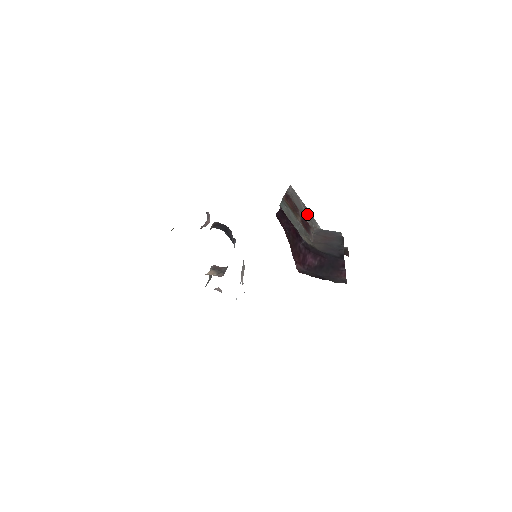
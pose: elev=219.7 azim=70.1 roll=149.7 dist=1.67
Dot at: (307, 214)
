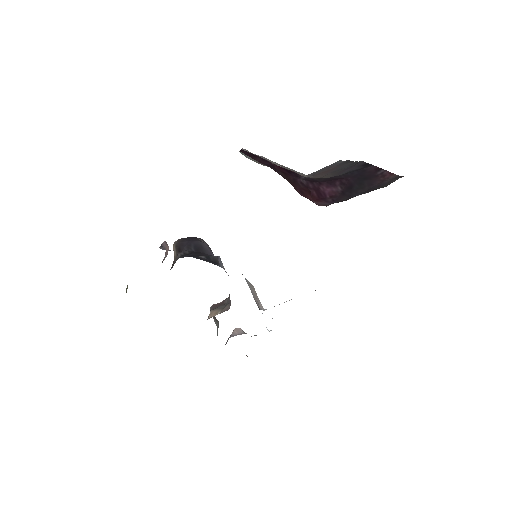
Dot at: occluded
